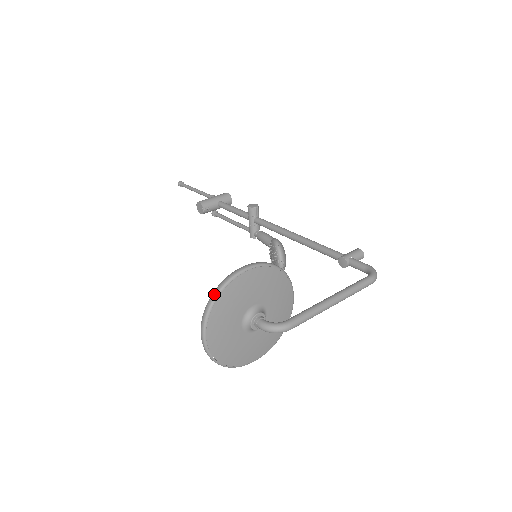
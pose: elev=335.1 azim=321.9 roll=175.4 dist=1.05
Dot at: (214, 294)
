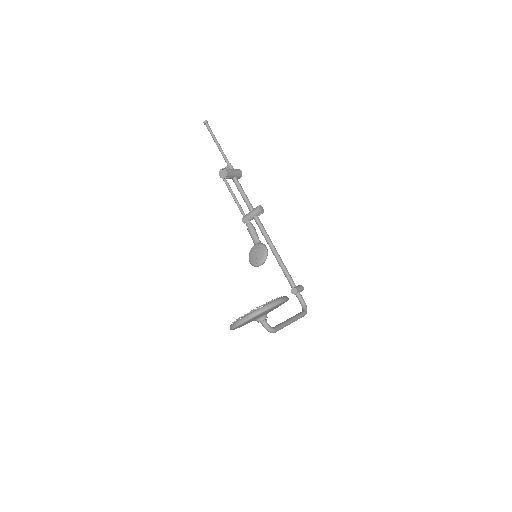
Dot at: (266, 308)
